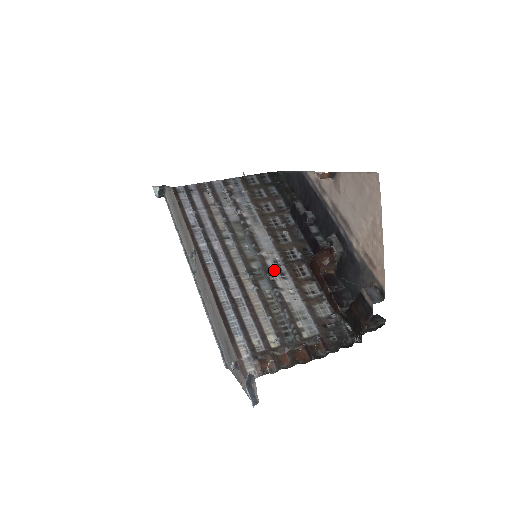
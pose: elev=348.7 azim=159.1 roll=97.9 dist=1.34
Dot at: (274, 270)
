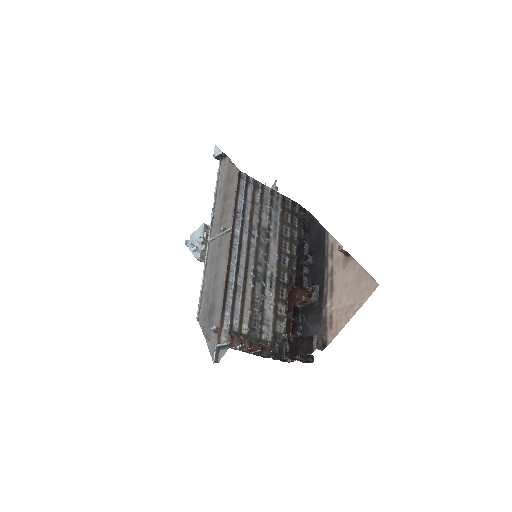
Dot at: (268, 280)
